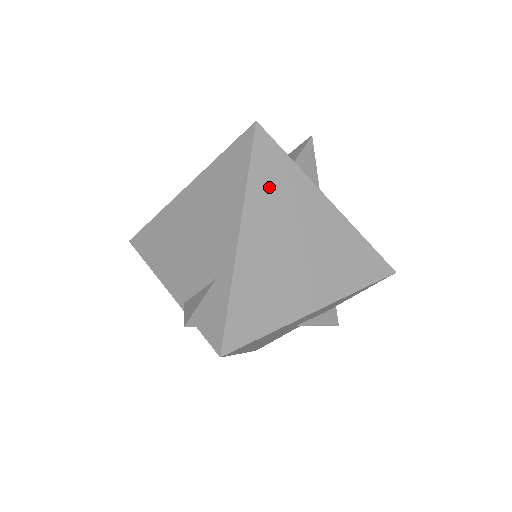
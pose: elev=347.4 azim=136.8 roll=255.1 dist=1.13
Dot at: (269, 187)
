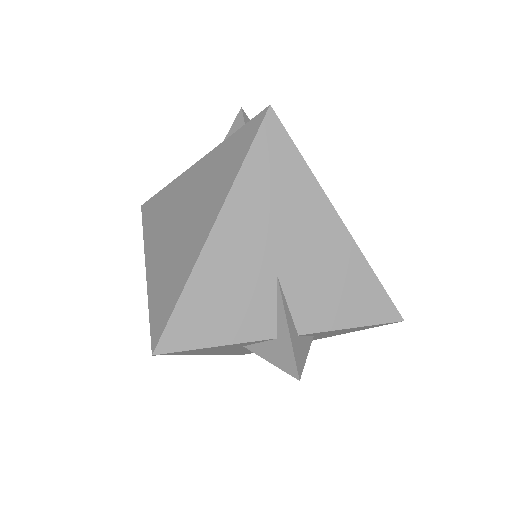
Dot at: occluded
